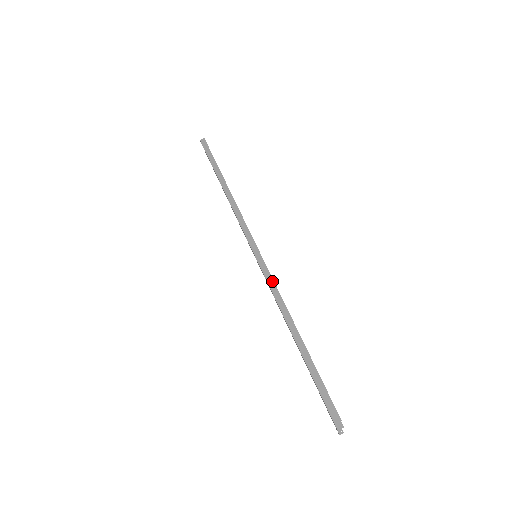
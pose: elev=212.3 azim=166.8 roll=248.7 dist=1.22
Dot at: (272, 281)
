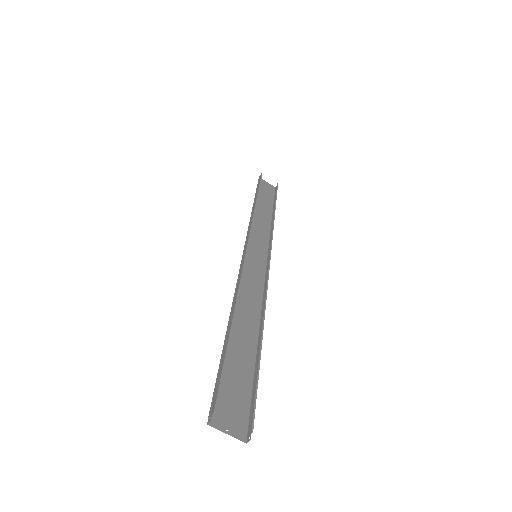
Dot at: (241, 272)
